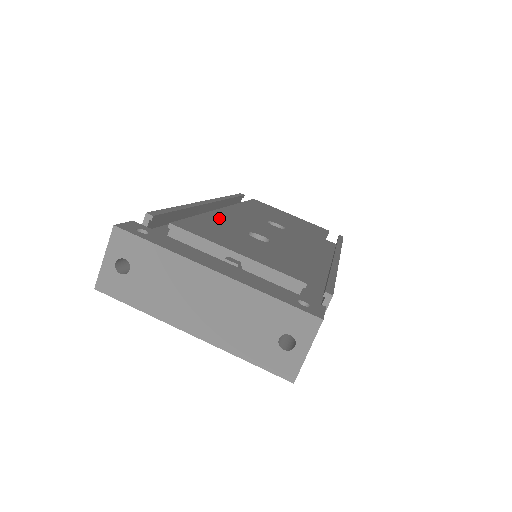
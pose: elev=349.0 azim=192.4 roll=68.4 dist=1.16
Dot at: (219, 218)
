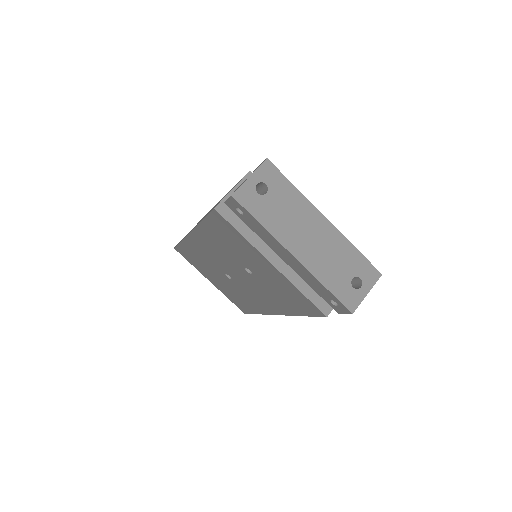
Dot at: occluded
